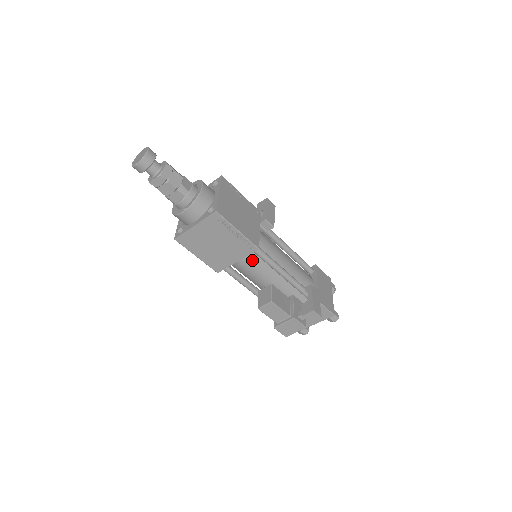
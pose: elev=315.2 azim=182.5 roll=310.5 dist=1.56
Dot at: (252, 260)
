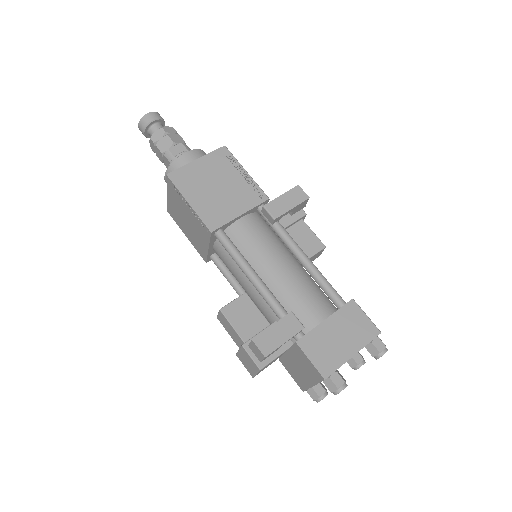
Dot at: (225, 252)
